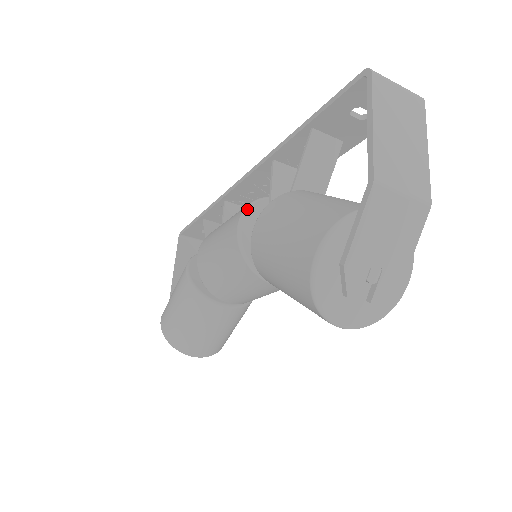
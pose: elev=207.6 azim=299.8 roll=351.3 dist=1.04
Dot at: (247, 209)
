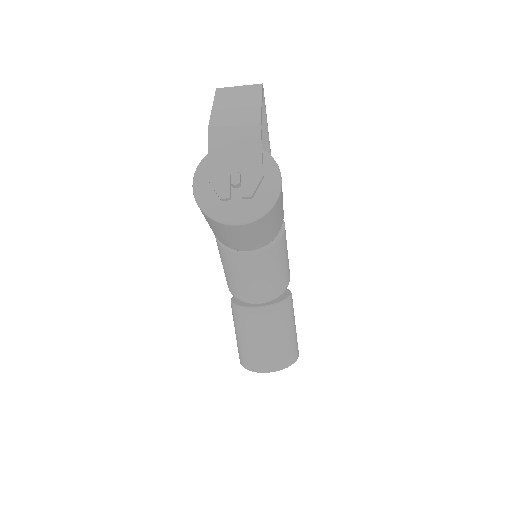
Dot at: occluded
